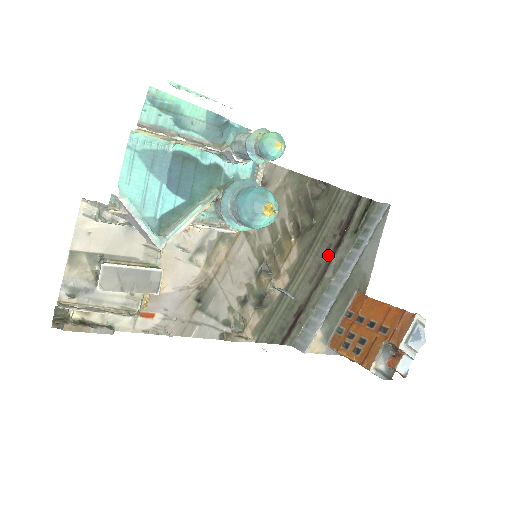
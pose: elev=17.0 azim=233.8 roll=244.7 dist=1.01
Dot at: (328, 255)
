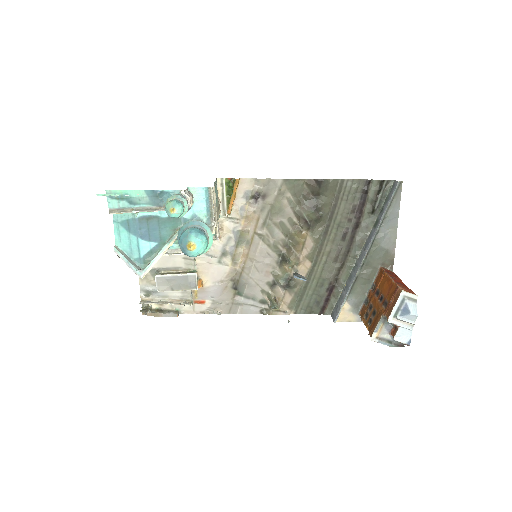
Dot at: (347, 237)
